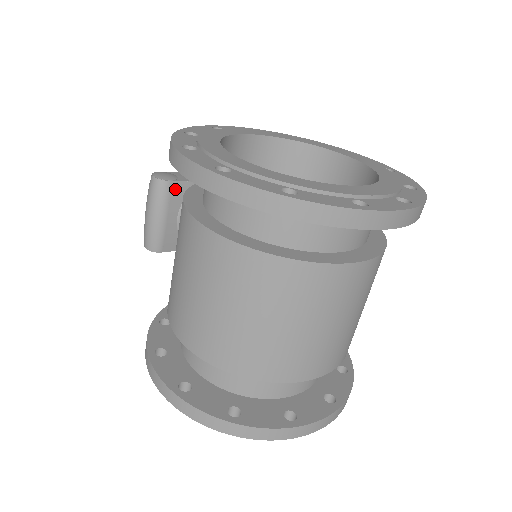
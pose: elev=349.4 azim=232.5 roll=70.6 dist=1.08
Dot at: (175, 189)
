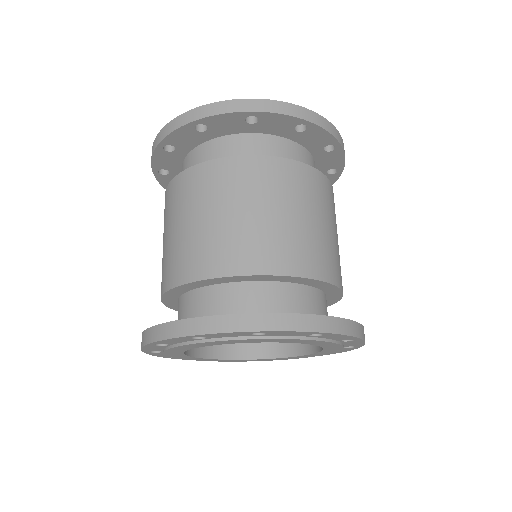
Dot at: occluded
